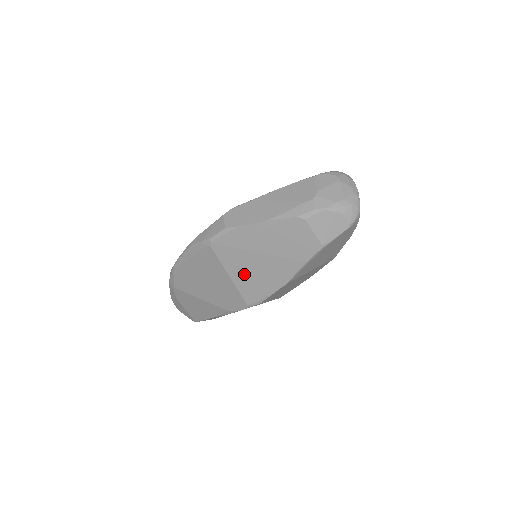
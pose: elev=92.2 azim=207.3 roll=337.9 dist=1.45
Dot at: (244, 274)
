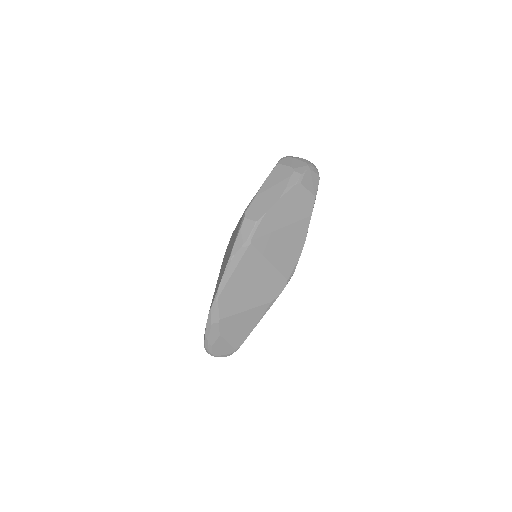
Dot at: (279, 253)
